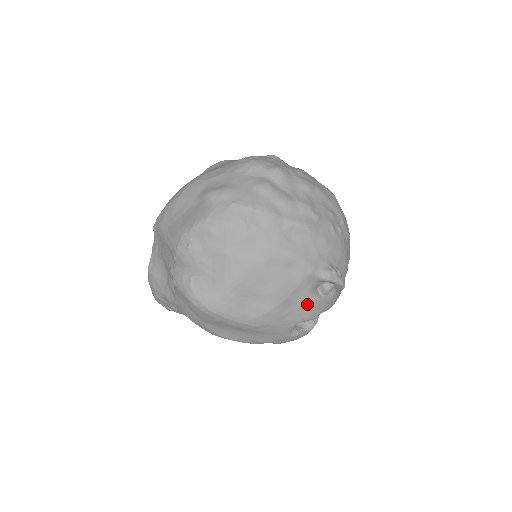
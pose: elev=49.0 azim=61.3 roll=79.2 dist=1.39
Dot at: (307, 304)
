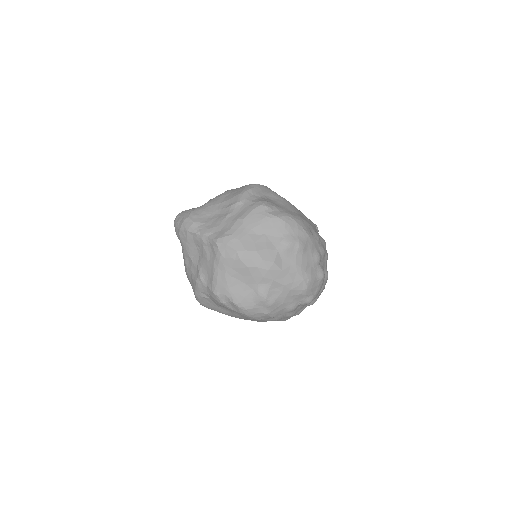
Dot at: occluded
